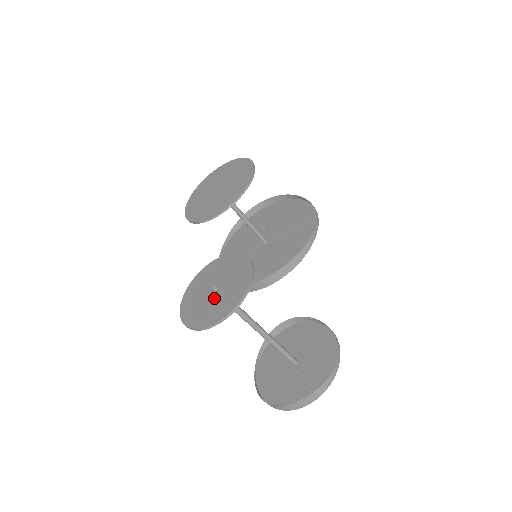
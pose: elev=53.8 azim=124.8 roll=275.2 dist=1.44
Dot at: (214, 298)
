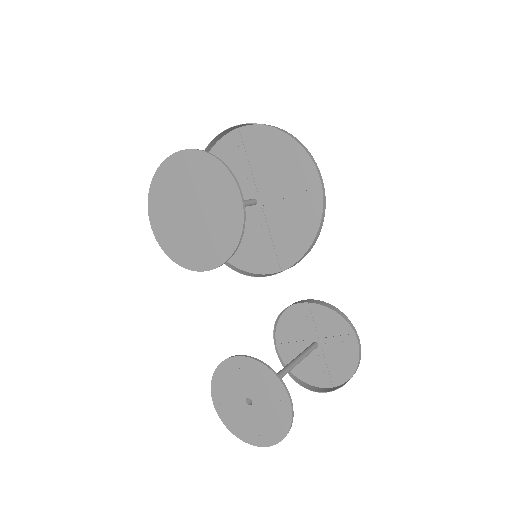
Dot at: (252, 414)
